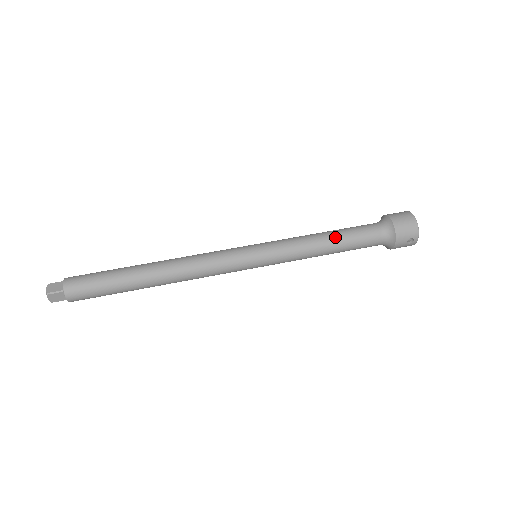
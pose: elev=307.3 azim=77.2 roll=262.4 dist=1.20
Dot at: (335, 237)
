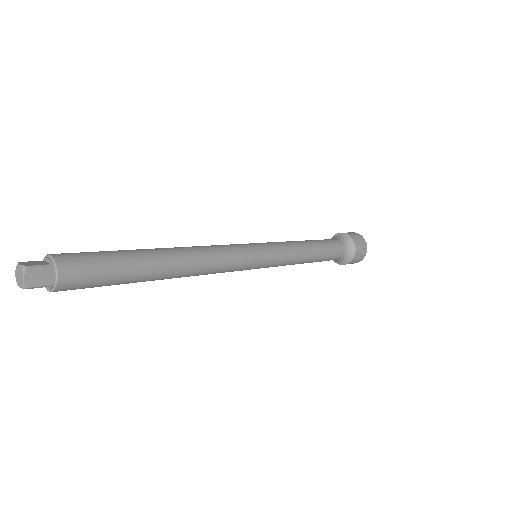
Dot at: (314, 242)
